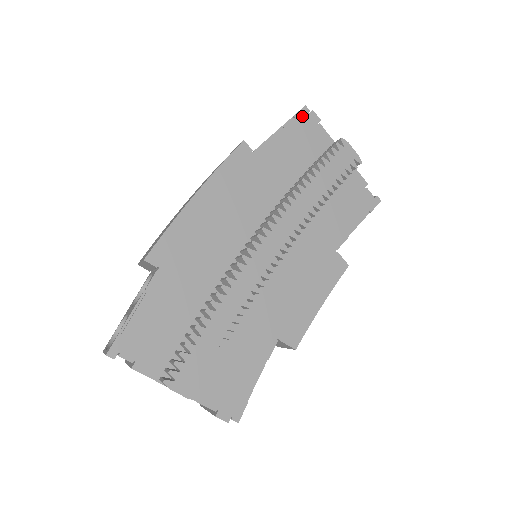
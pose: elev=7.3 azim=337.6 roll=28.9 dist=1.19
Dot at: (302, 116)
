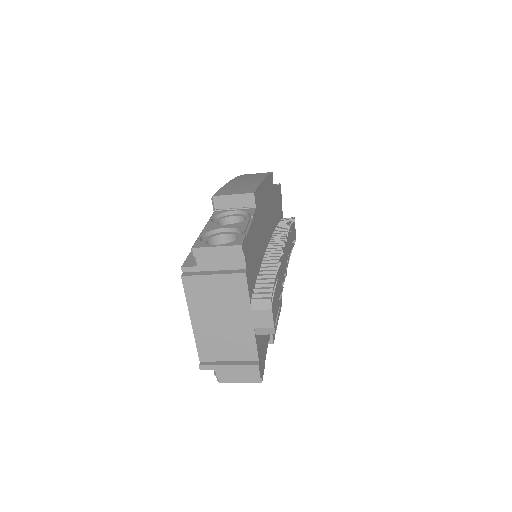
Dot at: (280, 188)
